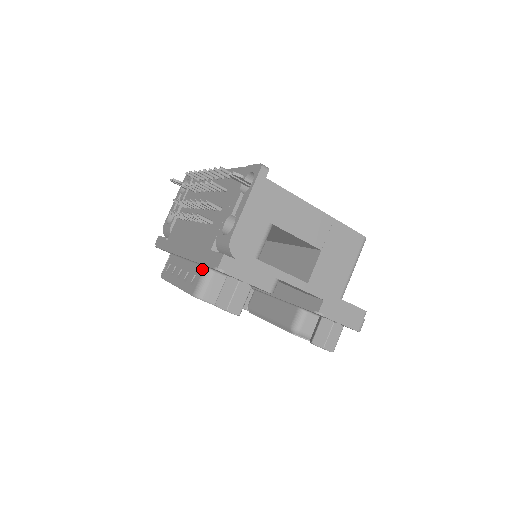
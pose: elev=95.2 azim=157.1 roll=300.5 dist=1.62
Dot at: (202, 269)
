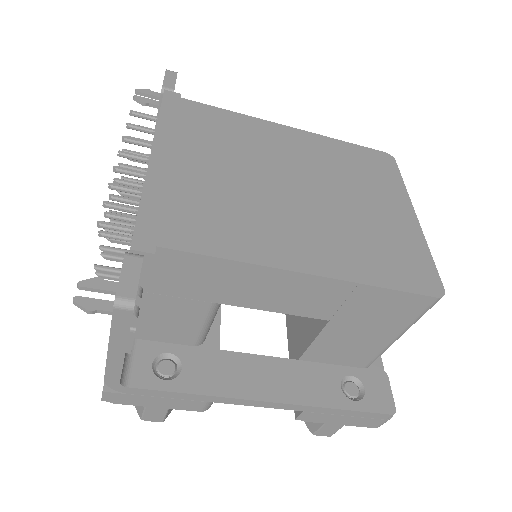
Dot at: occluded
